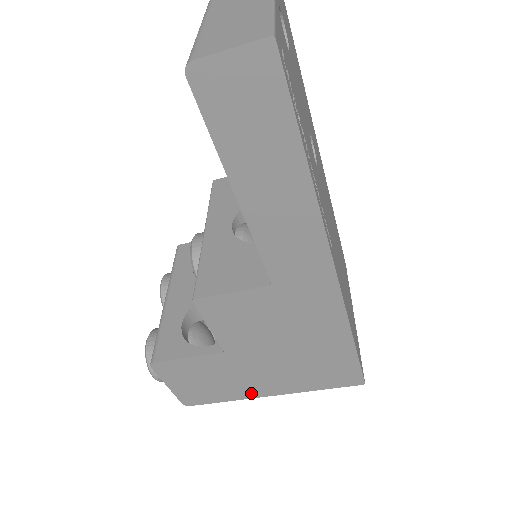
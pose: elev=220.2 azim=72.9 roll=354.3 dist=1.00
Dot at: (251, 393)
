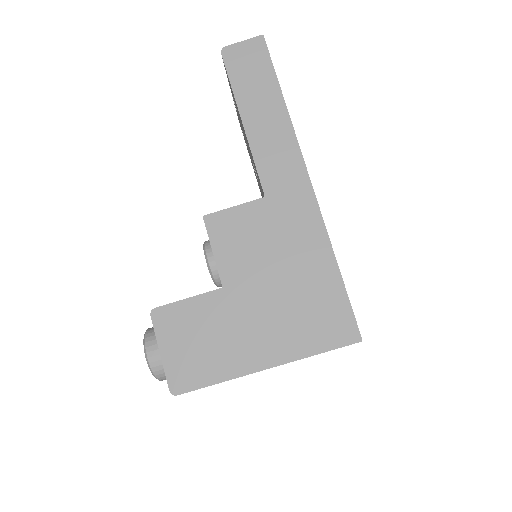
Dot at: (245, 364)
